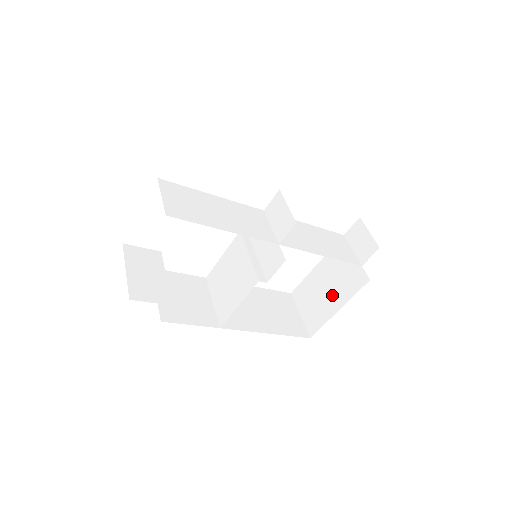
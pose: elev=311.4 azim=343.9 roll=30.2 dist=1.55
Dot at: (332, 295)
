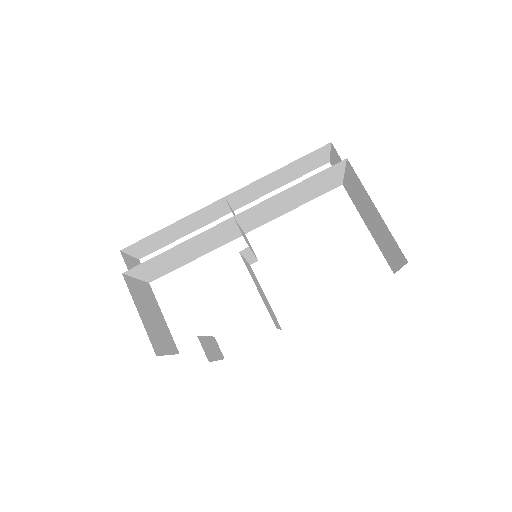
Dot at: (372, 214)
